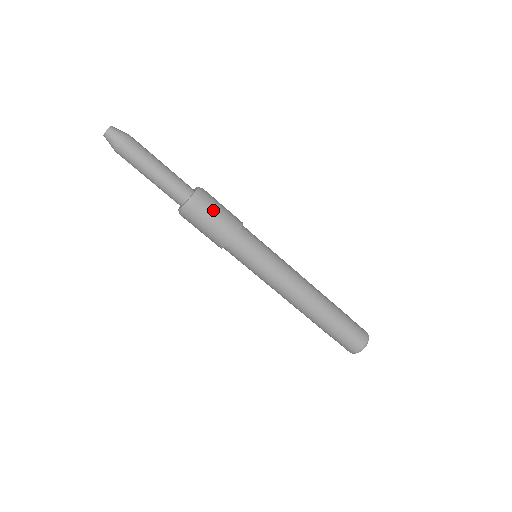
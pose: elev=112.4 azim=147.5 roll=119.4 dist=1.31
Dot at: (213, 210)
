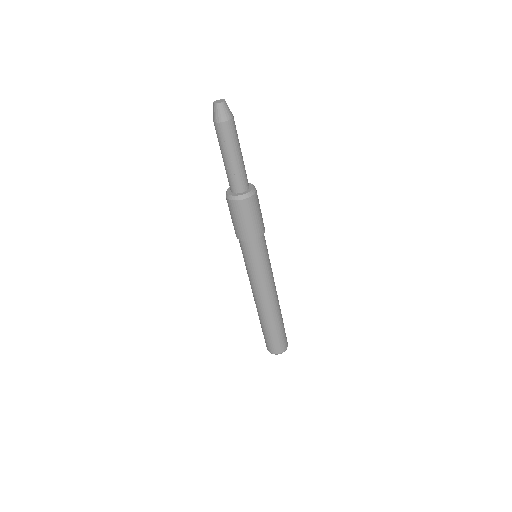
Dot at: (259, 207)
